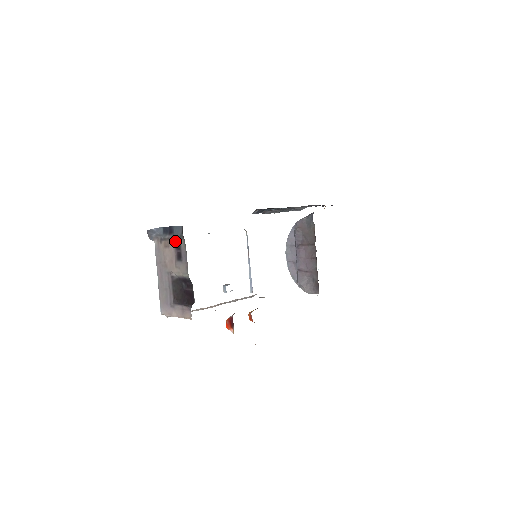
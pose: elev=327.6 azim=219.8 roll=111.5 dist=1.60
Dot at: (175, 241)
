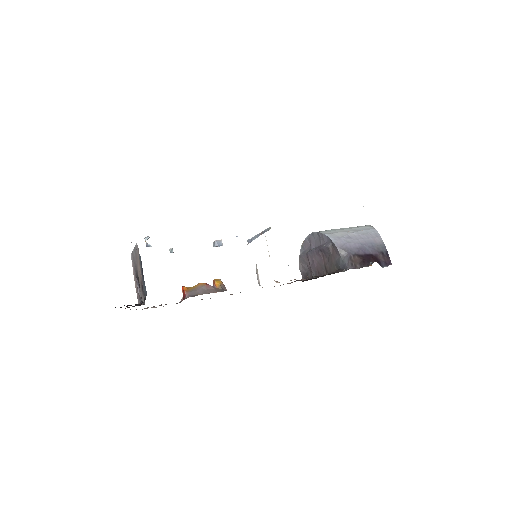
Dot at: occluded
